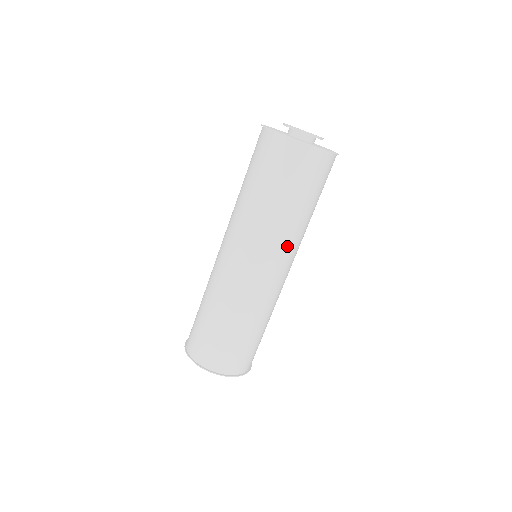
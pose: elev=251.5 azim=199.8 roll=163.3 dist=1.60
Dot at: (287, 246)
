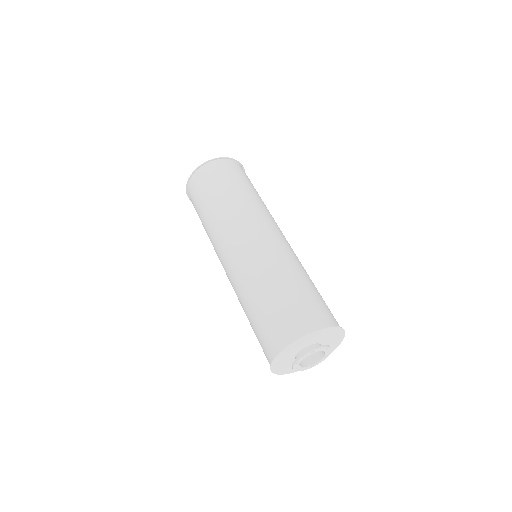
Dot at: (234, 220)
